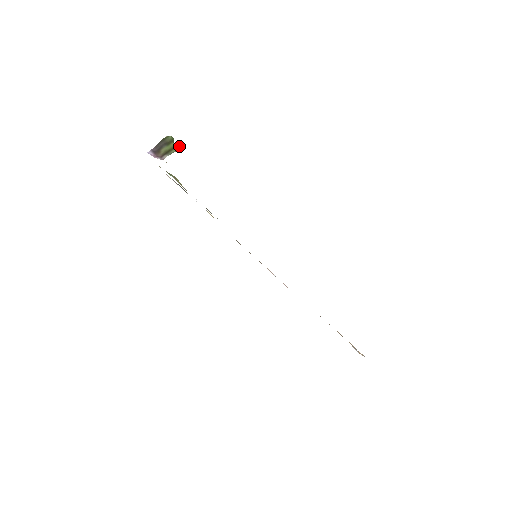
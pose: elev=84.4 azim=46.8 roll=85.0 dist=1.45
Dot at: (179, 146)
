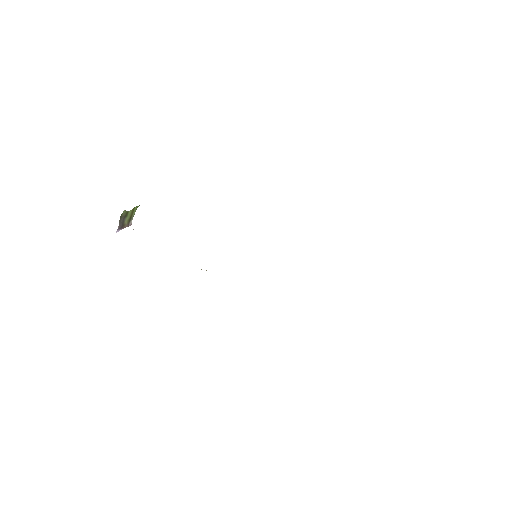
Dot at: (135, 208)
